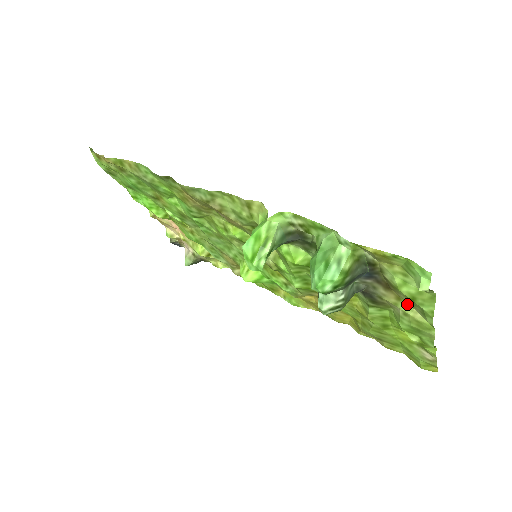
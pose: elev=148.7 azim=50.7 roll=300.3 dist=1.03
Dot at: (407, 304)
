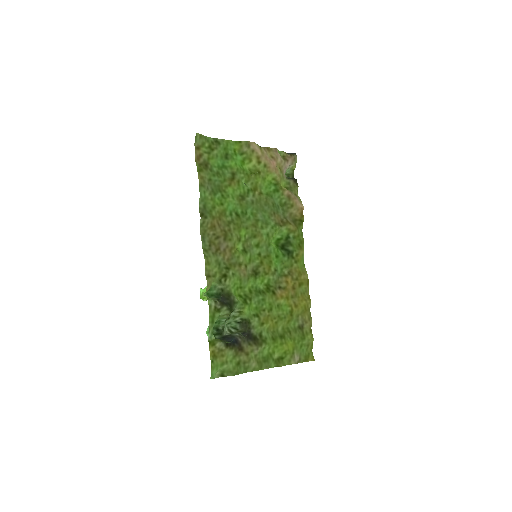
Dot at: (250, 358)
